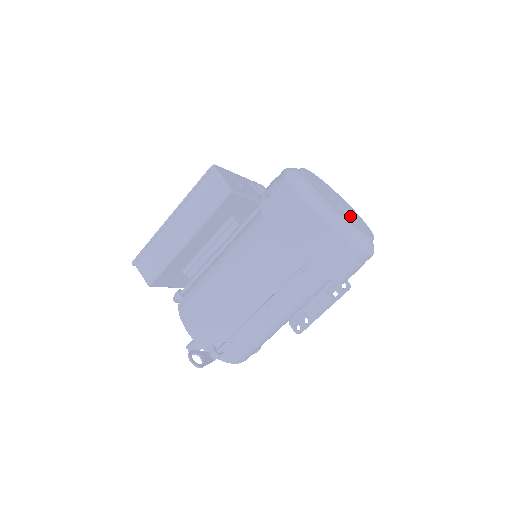
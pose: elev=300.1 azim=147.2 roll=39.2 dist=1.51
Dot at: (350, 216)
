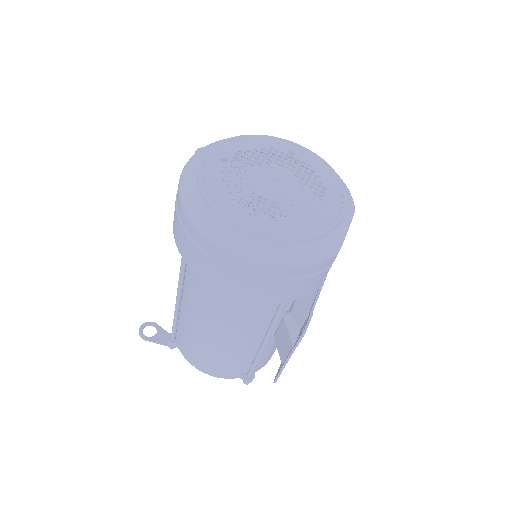
Dot at: occluded
